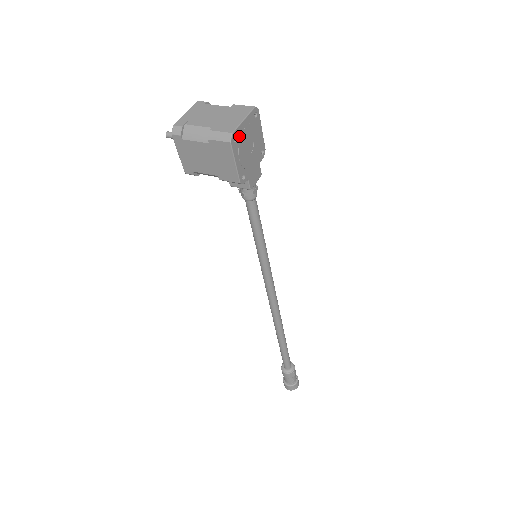
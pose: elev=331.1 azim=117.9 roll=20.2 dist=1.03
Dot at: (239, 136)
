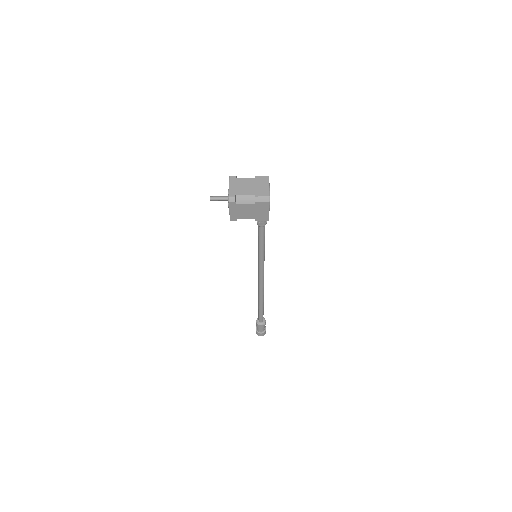
Dot at: occluded
